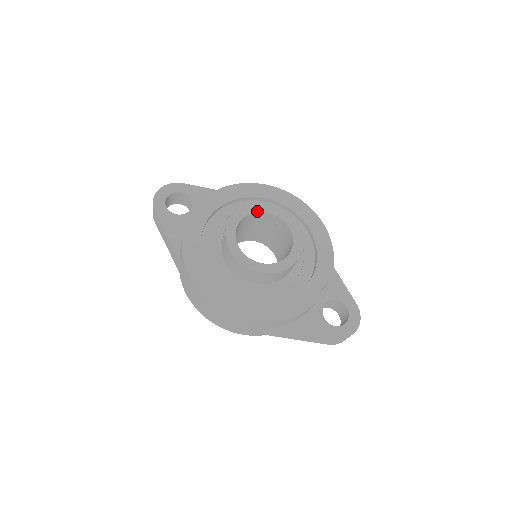
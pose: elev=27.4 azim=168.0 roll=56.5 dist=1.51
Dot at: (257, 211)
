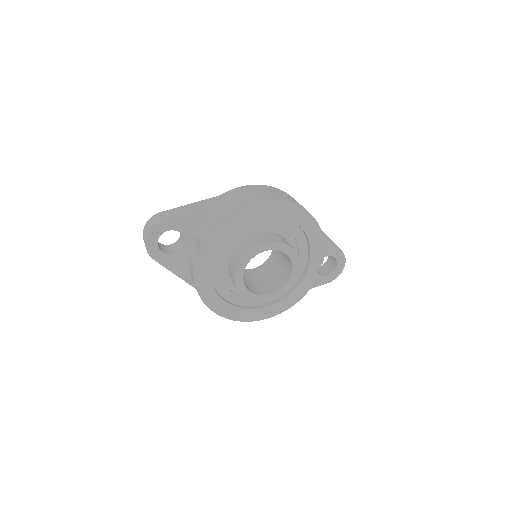
Dot at: occluded
